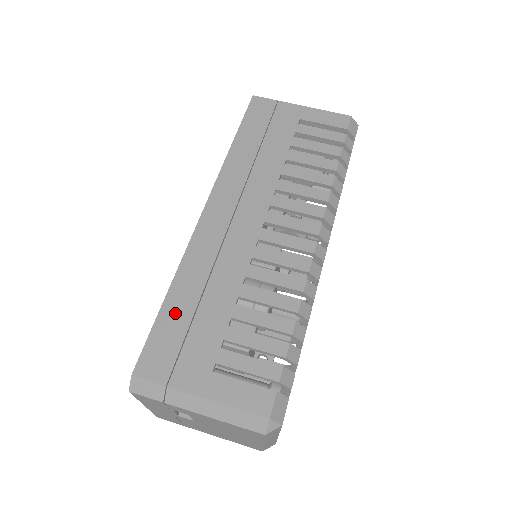
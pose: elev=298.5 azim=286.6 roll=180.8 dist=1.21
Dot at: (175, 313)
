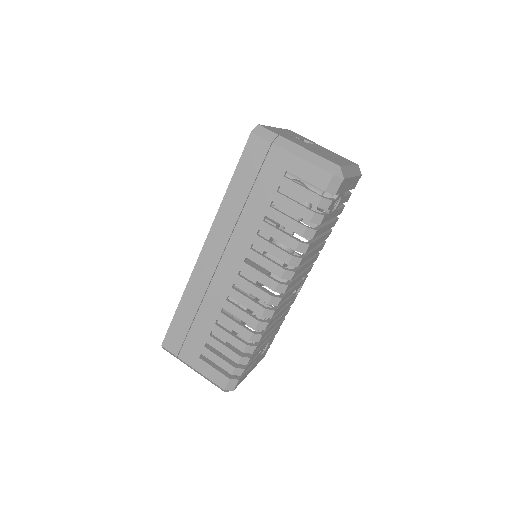
Dot at: (182, 319)
